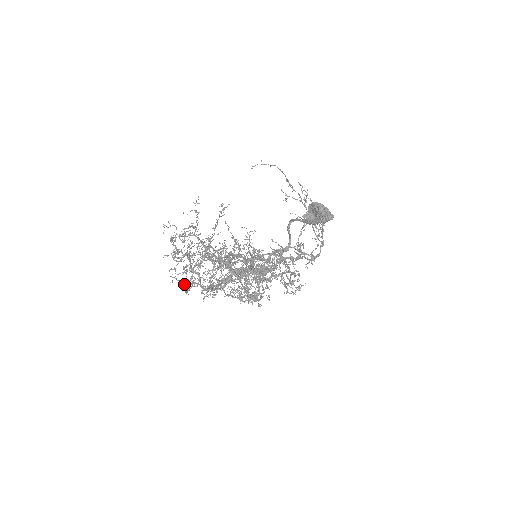
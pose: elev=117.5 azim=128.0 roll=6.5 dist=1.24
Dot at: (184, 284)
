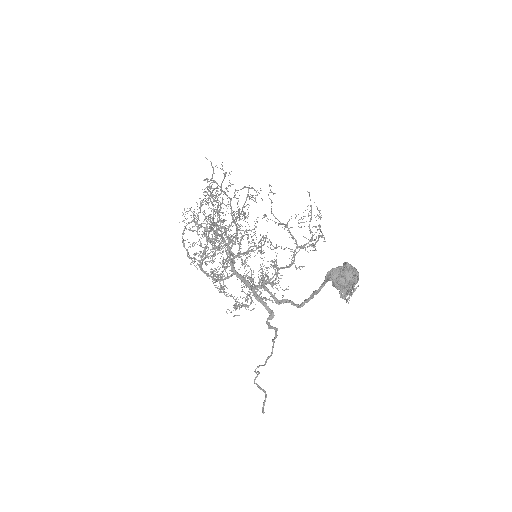
Dot at: occluded
